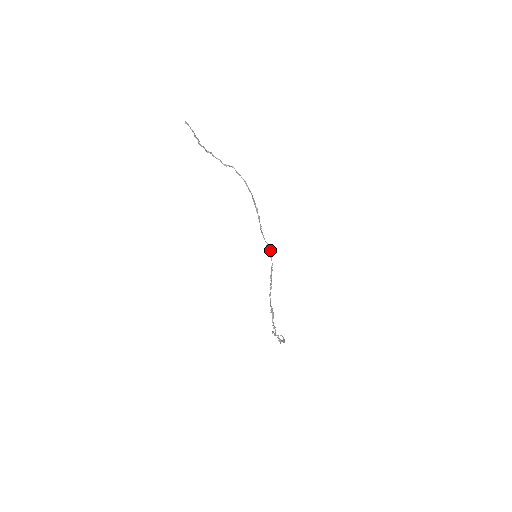
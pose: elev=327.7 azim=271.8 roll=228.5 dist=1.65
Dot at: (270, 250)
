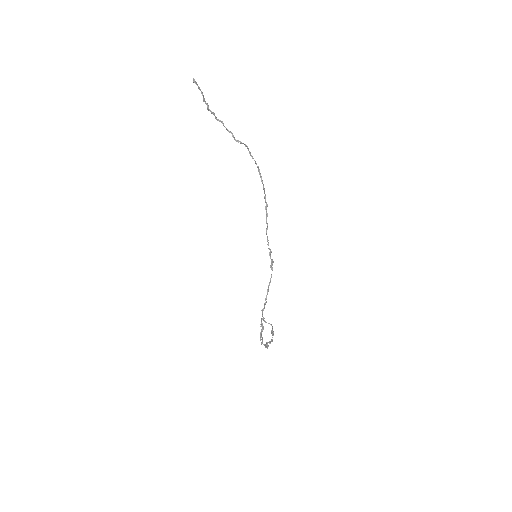
Dot at: (272, 260)
